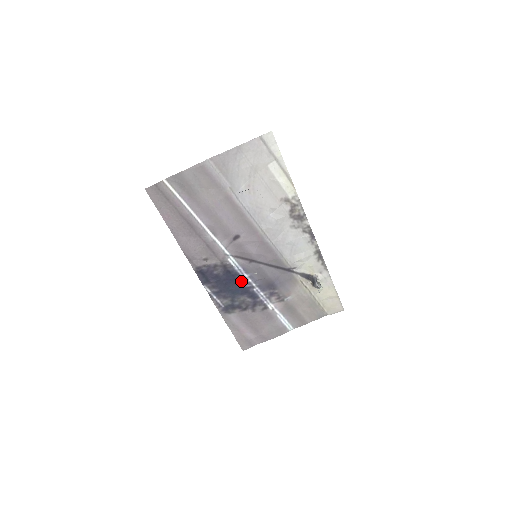
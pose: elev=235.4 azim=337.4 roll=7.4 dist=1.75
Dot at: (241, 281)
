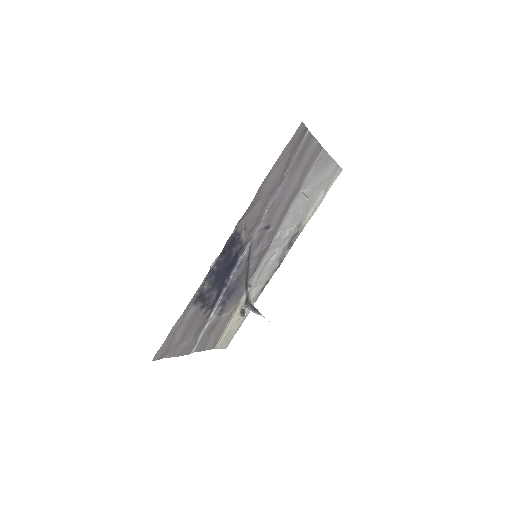
Dot at: (229, 273)
